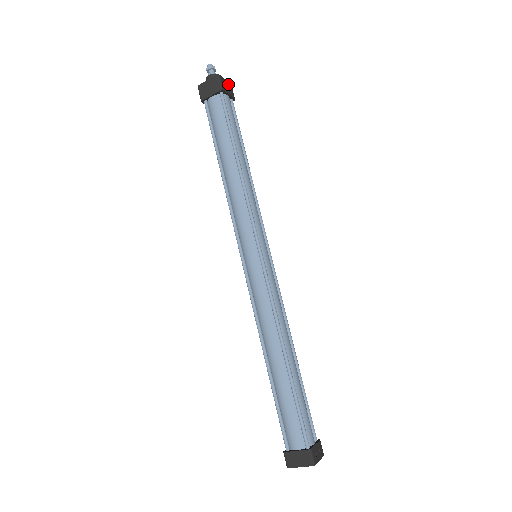
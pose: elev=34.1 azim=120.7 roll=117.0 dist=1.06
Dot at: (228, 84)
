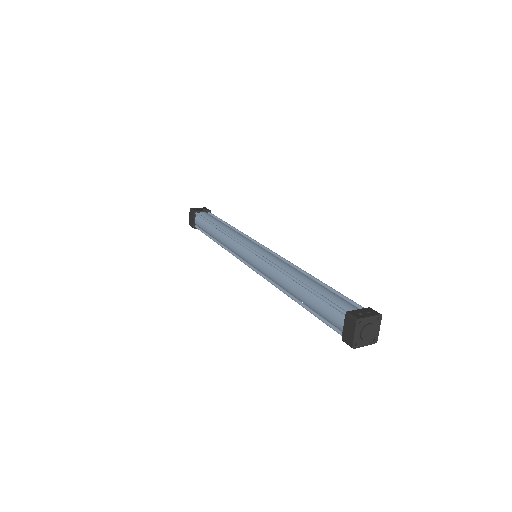
Dot at: (201, 208)
